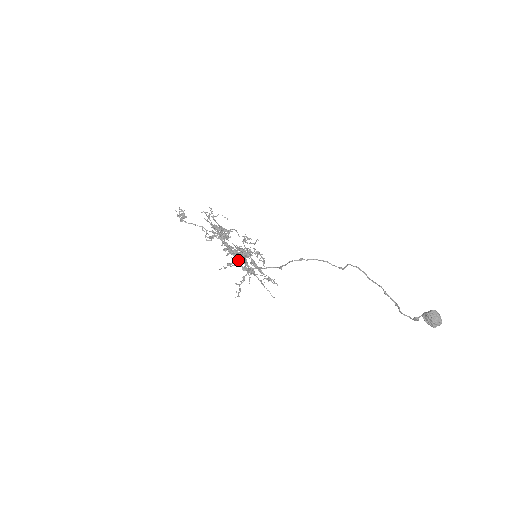
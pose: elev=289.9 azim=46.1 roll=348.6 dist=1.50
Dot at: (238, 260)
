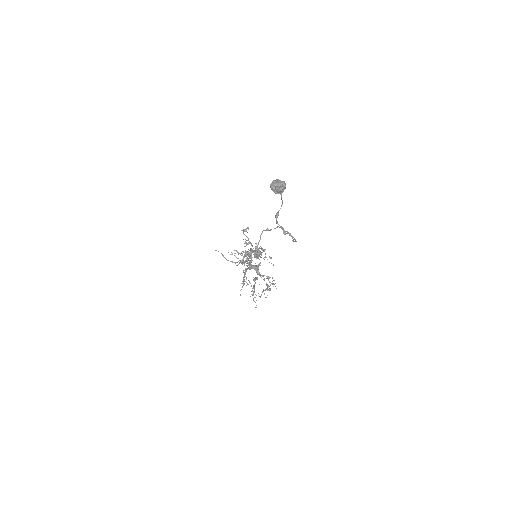
Dot at: occluded
